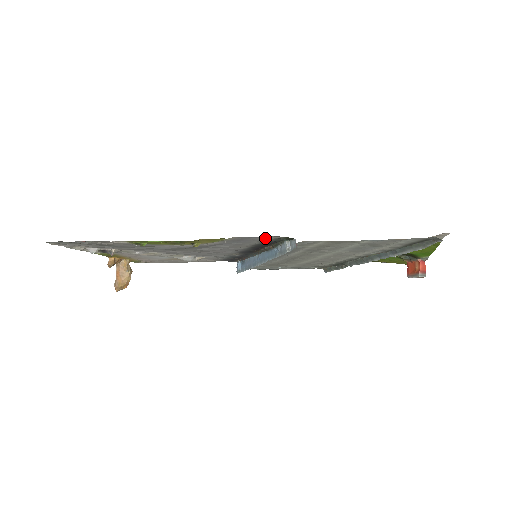
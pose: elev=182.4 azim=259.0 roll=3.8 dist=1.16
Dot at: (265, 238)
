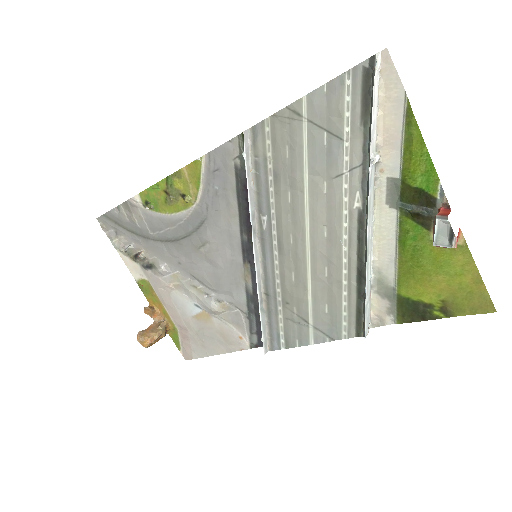
Dot at: (230, 153)
